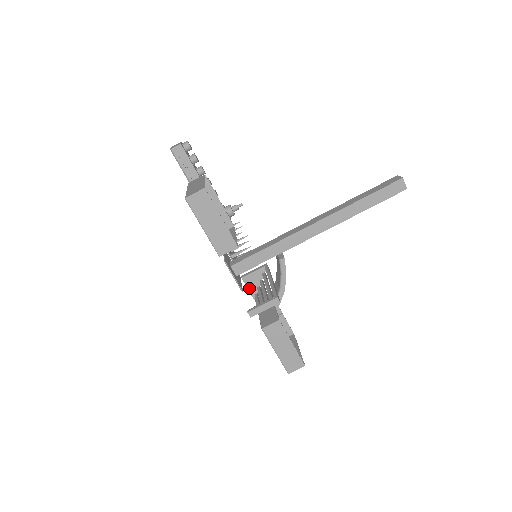
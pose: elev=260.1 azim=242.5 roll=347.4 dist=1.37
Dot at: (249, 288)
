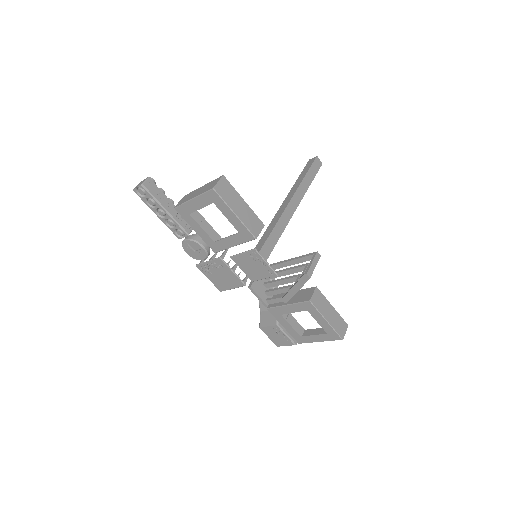
Dot at: (259, 295)
